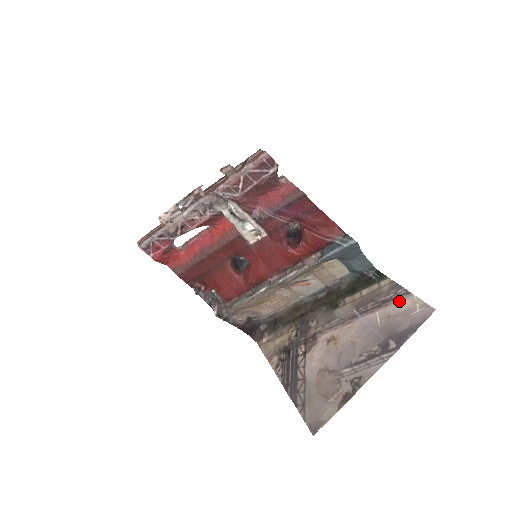
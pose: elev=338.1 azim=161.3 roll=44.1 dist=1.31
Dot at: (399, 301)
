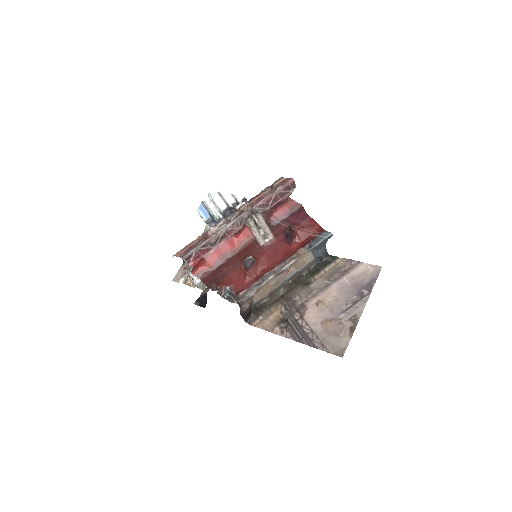
Dot at: (356, 268)
